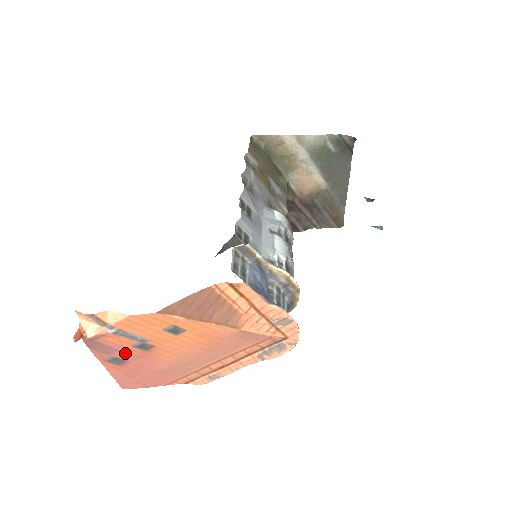
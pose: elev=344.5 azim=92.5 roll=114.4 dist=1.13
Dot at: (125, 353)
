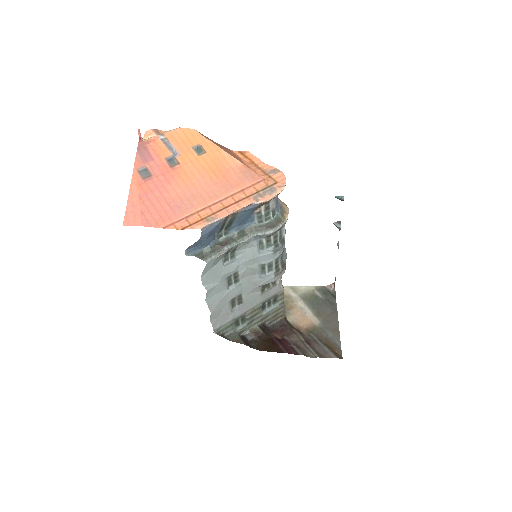
Dot at: (156, 166)
